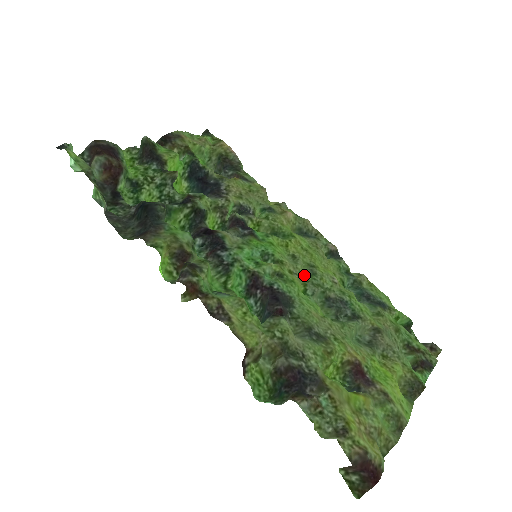
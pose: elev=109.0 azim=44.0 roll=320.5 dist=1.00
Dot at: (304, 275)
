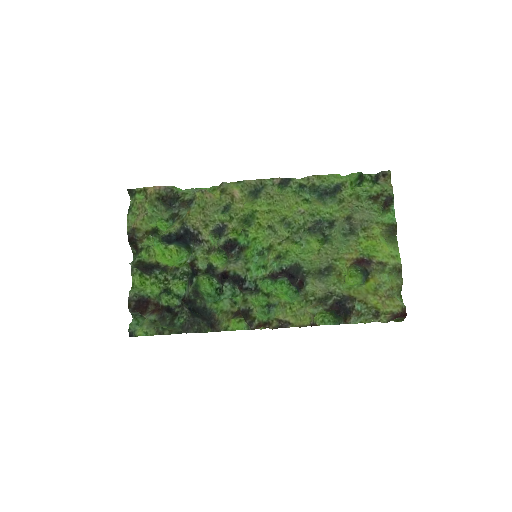
Dot at: (285, 231)
